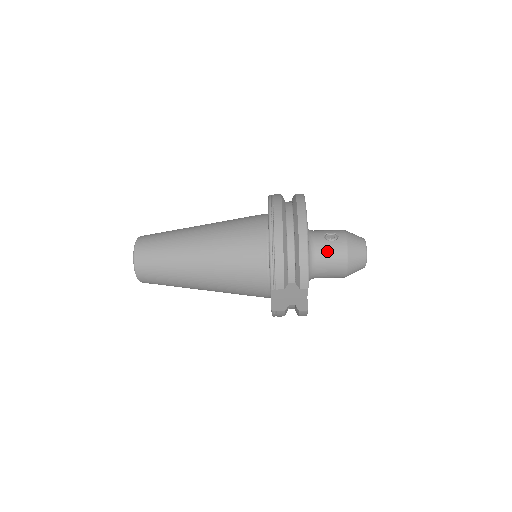
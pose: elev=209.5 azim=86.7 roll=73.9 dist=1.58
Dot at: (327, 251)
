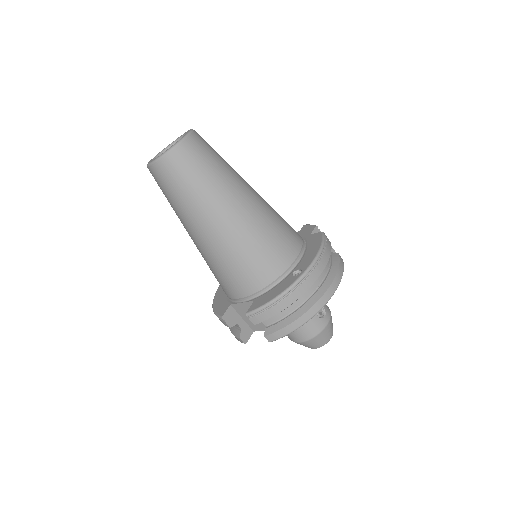
Dot at: occluded
